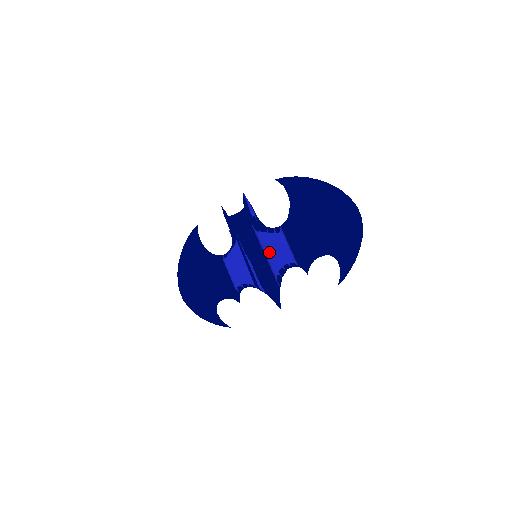
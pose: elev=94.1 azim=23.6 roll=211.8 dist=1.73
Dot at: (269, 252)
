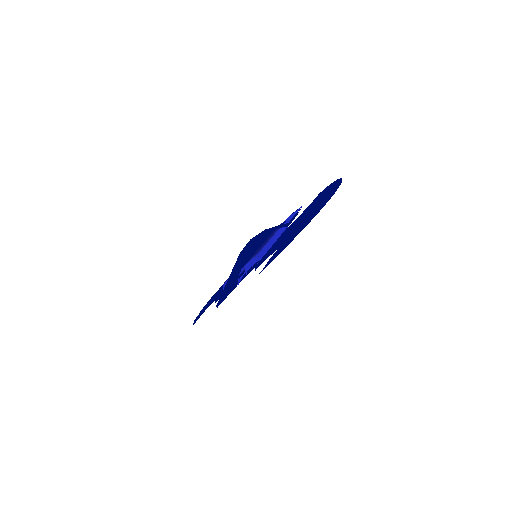
Dot at: (260, 247)
